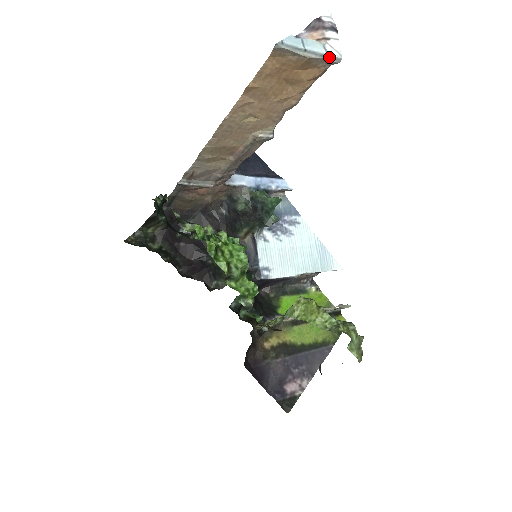
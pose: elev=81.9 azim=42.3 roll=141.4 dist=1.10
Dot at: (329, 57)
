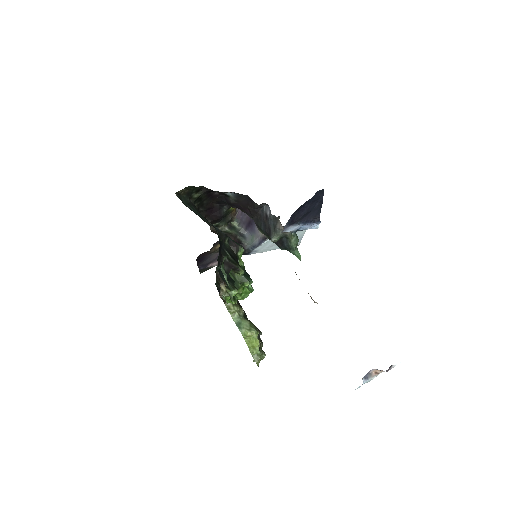
Dot at: occluded
